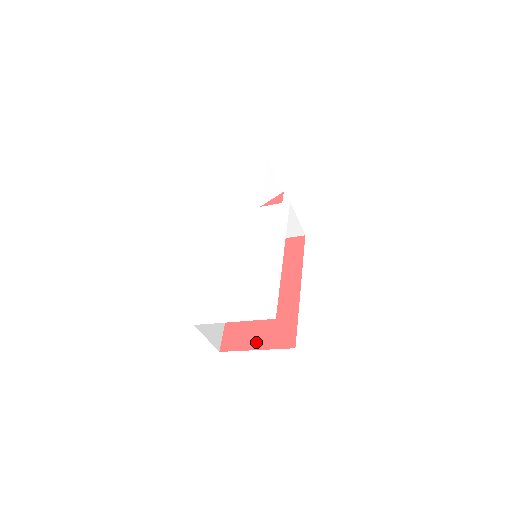
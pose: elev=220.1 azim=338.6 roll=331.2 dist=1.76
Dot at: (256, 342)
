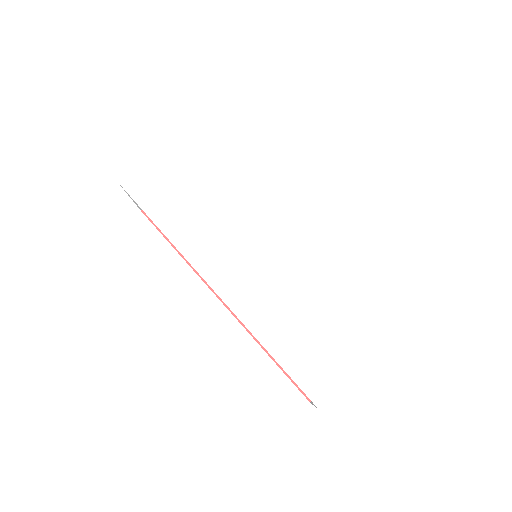
Dot at: occluded
